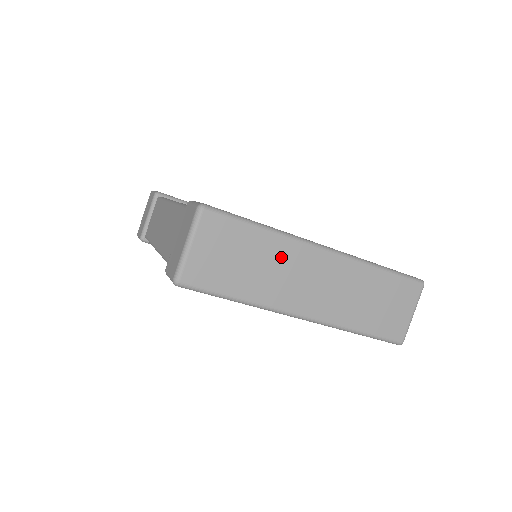
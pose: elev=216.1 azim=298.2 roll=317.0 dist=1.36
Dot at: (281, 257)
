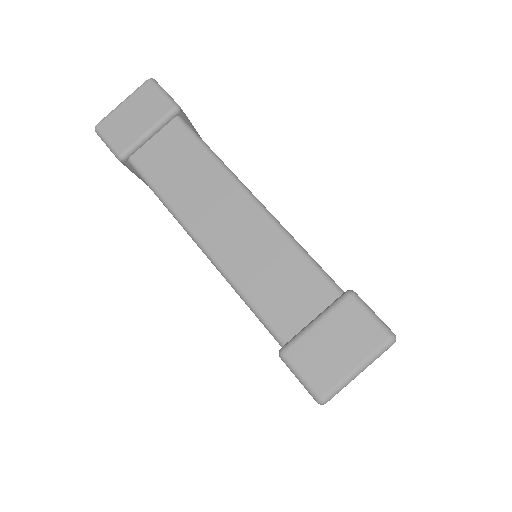
Dot at: occluded
